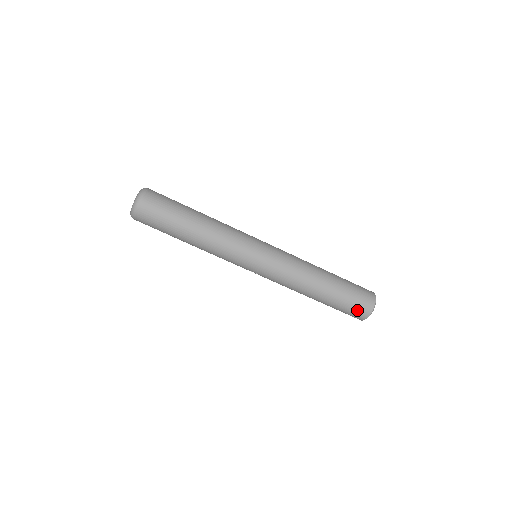
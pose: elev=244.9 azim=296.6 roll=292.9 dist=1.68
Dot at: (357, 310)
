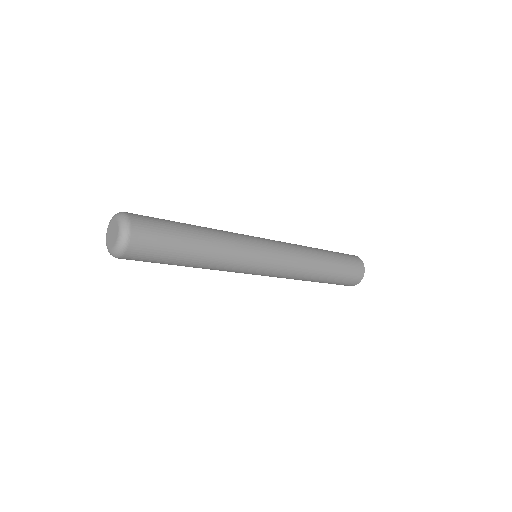
Dot at: occluded
